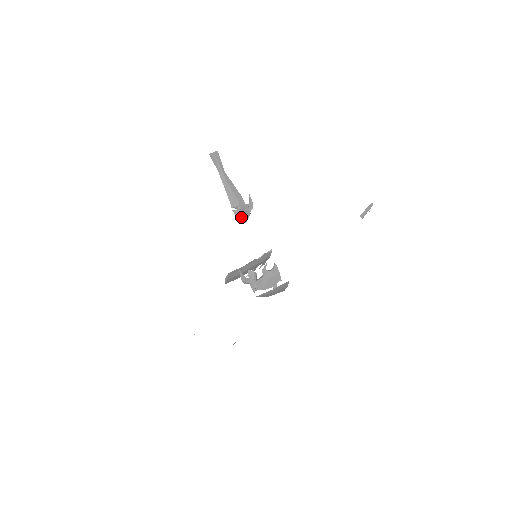
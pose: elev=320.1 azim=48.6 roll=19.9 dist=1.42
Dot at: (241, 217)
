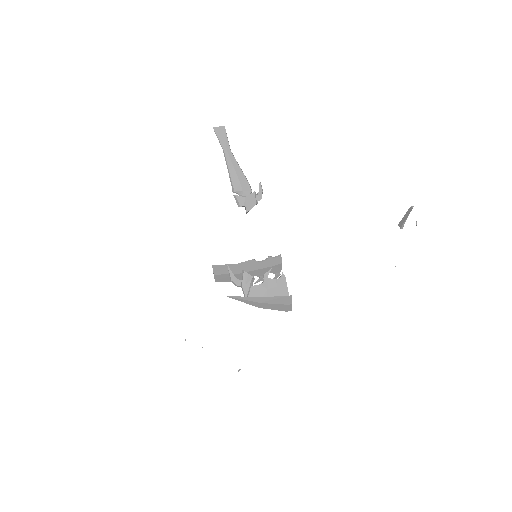
Dot at: (242, 205)
